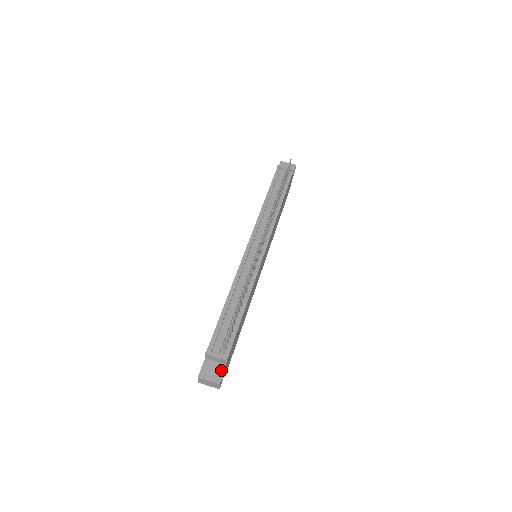
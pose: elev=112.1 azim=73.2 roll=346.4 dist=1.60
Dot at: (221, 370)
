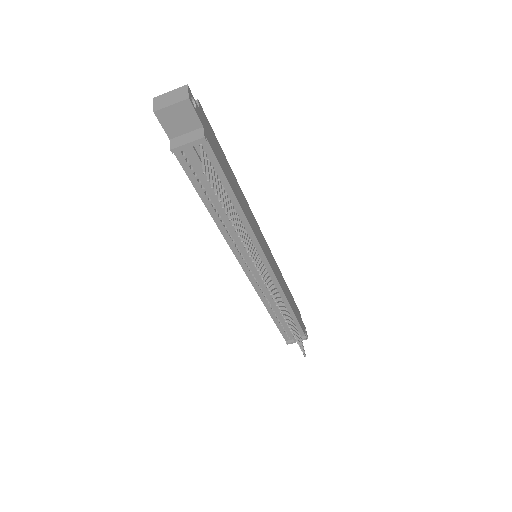
Dot at: occluded
